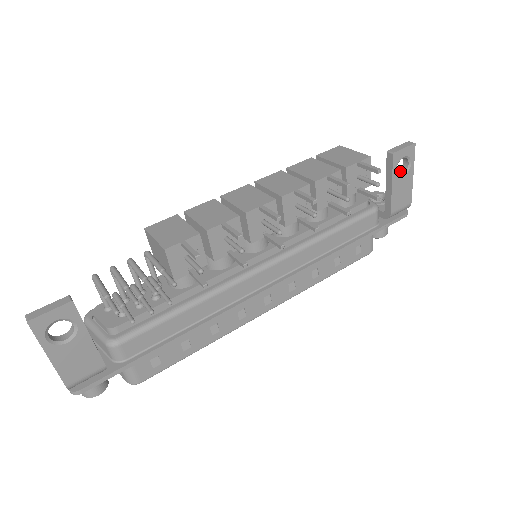
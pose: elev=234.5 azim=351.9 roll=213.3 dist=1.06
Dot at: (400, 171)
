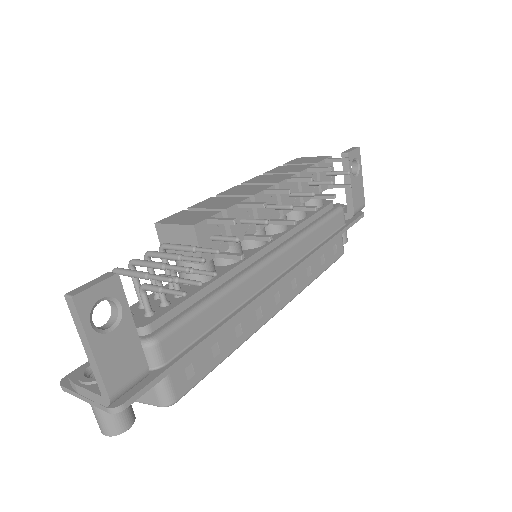
Dot at: occluded
